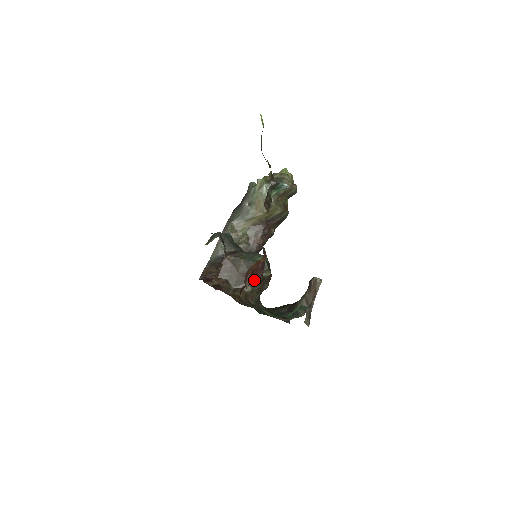
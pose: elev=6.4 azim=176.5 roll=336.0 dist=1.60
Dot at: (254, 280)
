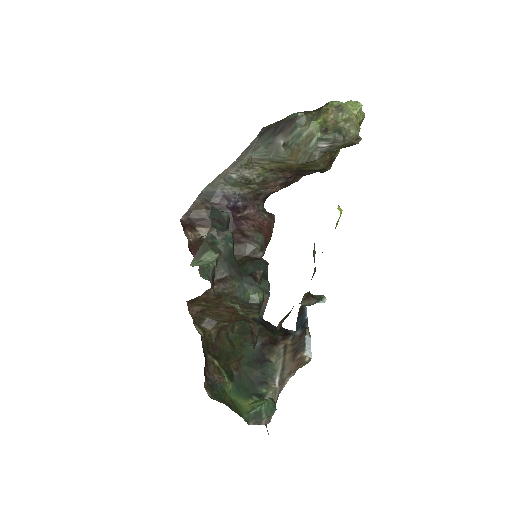
Dot at: occluded
